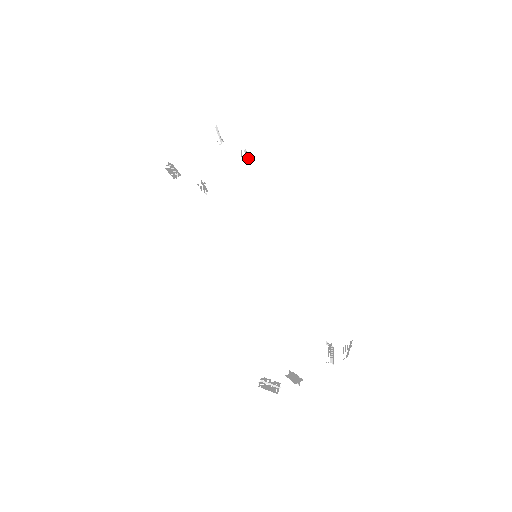
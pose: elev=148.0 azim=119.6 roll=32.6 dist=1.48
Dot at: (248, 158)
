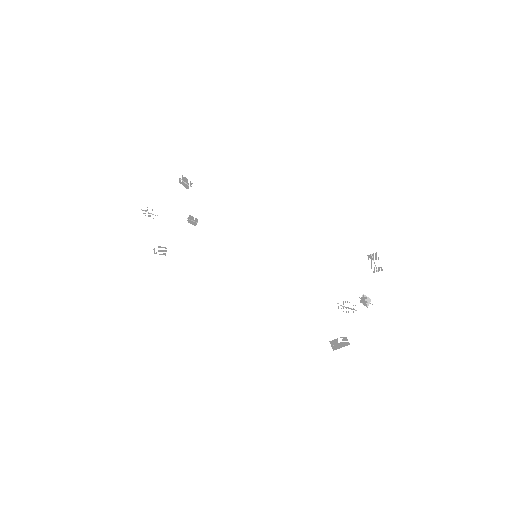
Dot at: (195, 221)
